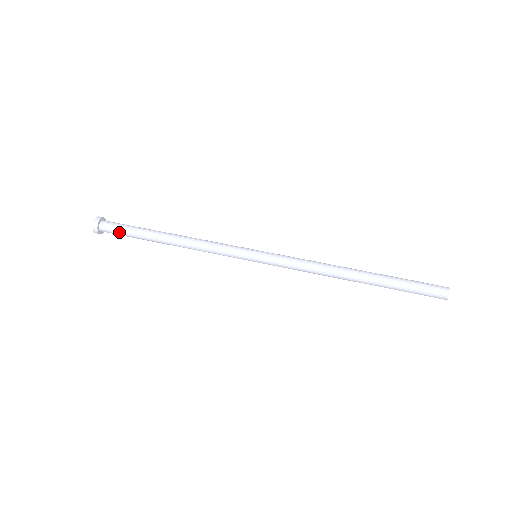
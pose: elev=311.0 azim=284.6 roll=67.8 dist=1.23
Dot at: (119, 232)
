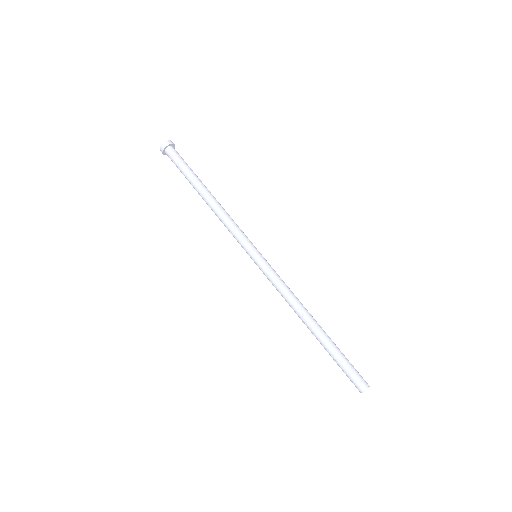
Dot at: (177, 166)
